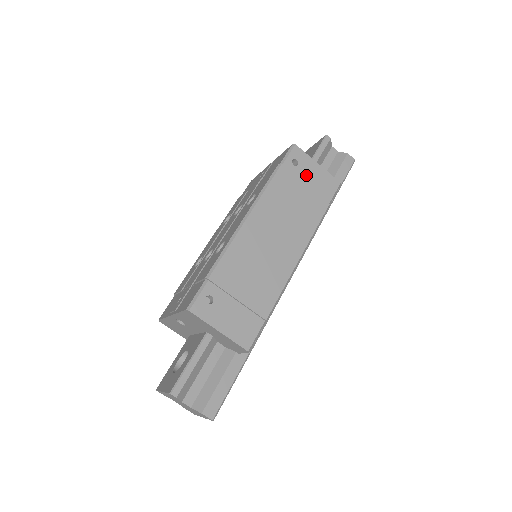
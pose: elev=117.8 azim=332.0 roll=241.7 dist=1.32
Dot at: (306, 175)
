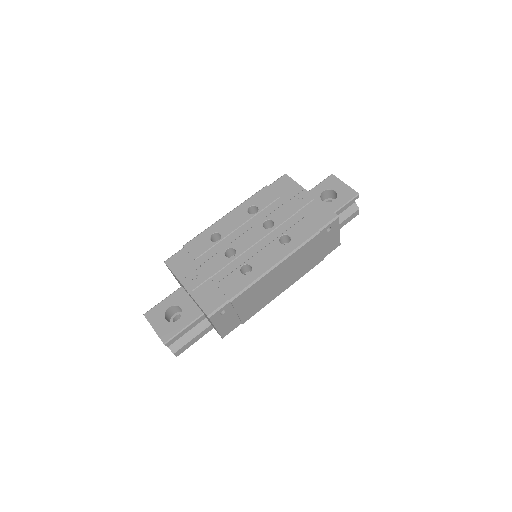
Dot at: (328, 239)
